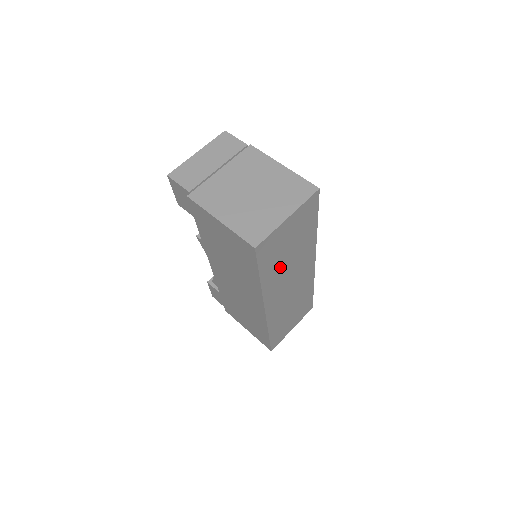
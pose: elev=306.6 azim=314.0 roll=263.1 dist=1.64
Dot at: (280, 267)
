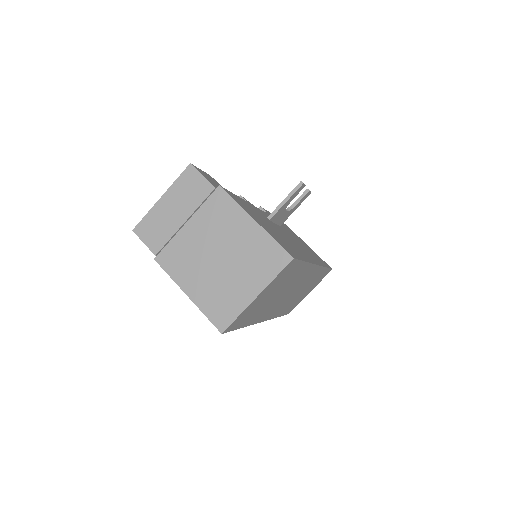
Dot at: (267, 305)
